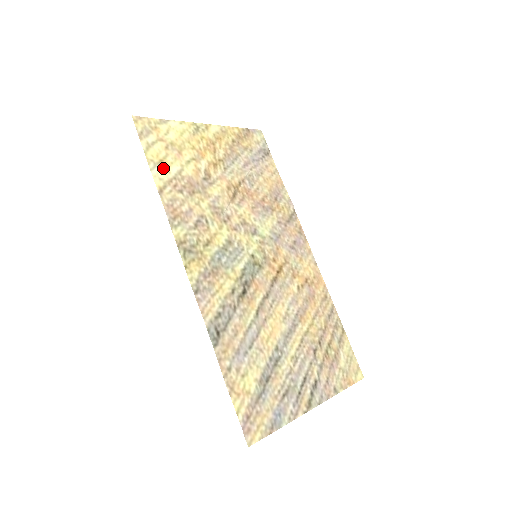
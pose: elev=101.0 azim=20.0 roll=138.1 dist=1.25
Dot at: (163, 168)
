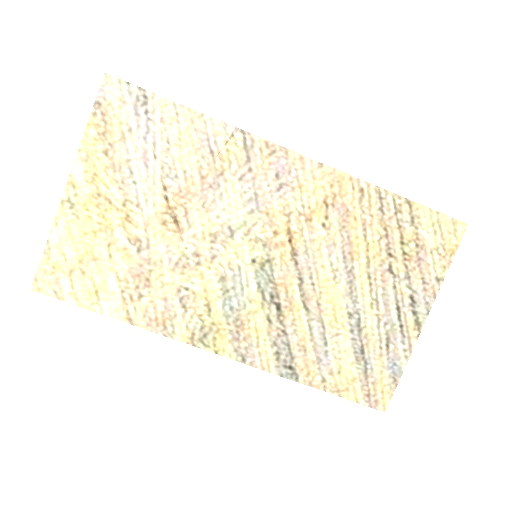
Dot at: (106, 297)
